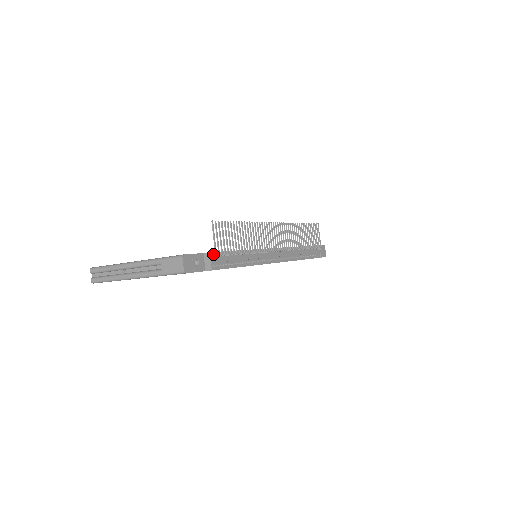
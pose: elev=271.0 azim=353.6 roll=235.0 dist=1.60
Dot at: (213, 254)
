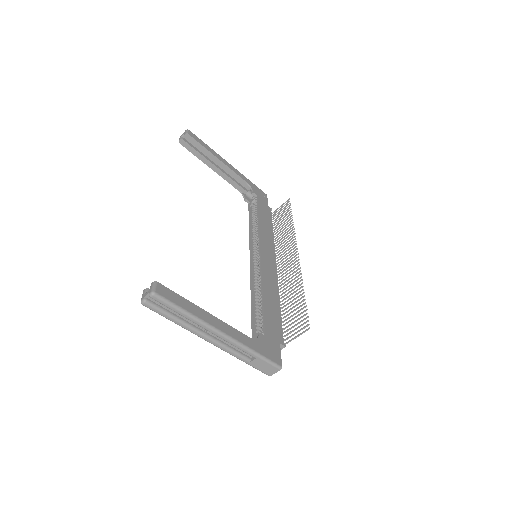
Dot at: (282, 340)
